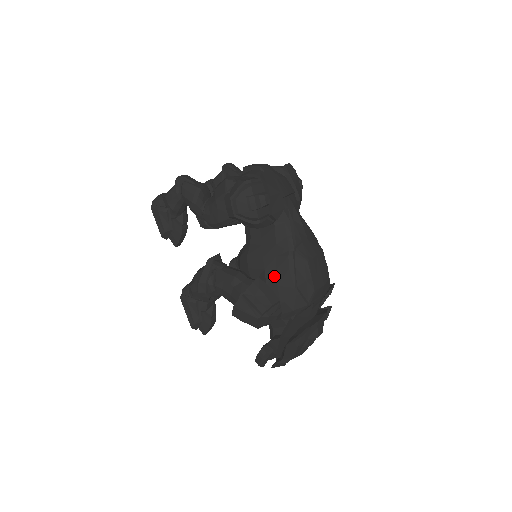
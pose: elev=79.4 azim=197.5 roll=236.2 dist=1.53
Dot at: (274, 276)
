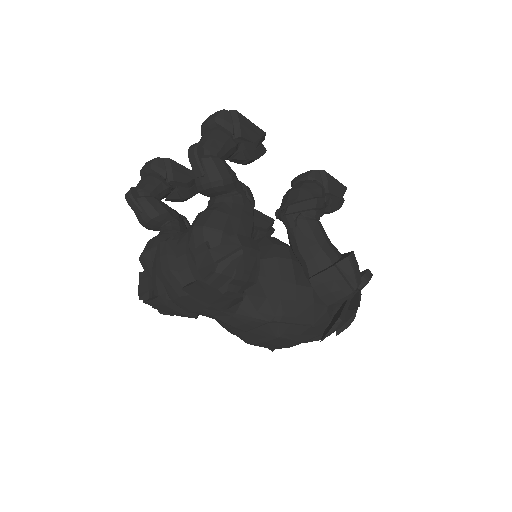
Dot at: occluded
